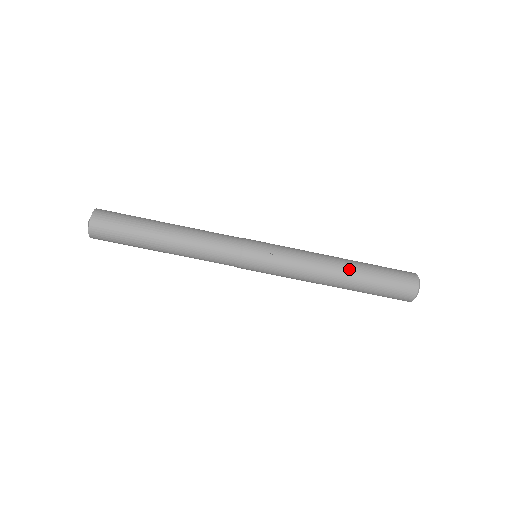
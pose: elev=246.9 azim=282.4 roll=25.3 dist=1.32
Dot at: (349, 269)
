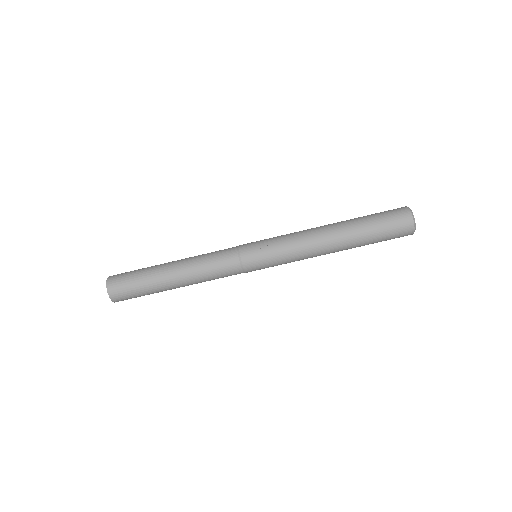
Dot at: (340, 227)
